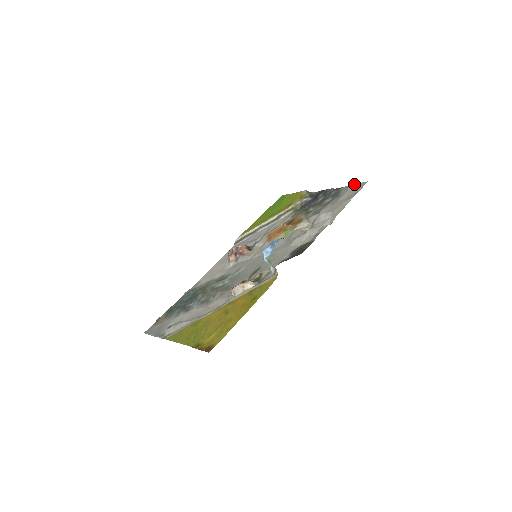
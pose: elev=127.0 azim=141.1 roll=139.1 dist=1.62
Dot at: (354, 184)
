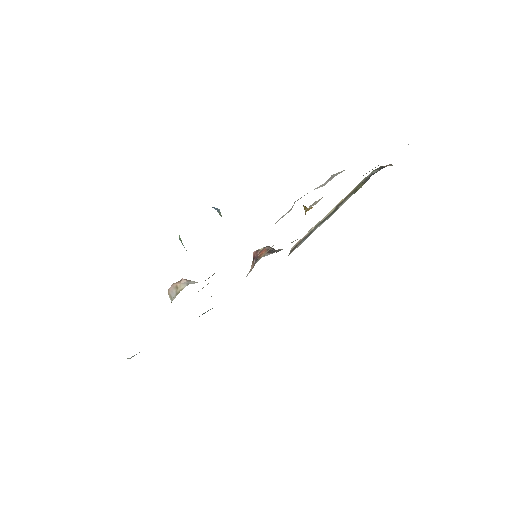
Dot at: occluded
